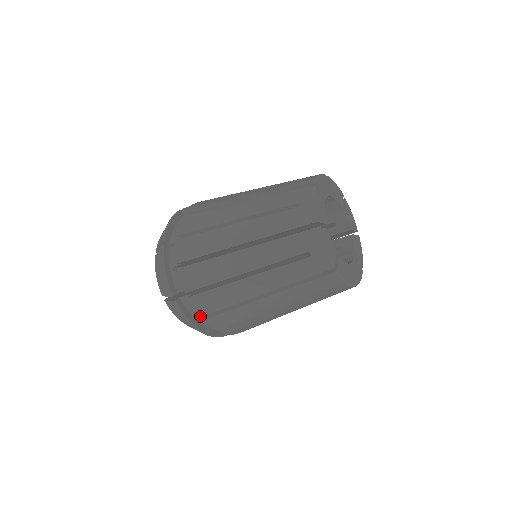
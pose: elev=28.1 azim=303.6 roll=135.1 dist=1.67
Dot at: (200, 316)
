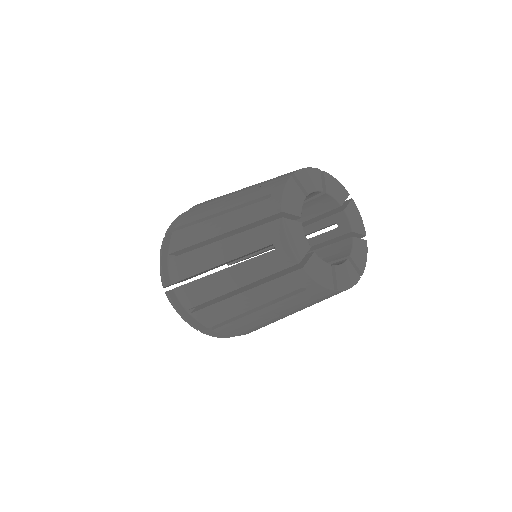
Dot at: occluded
